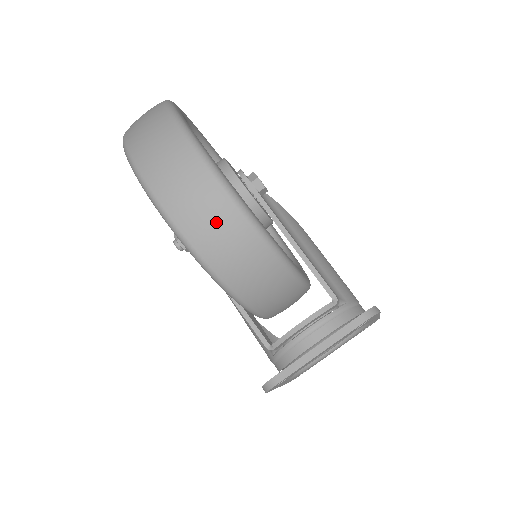
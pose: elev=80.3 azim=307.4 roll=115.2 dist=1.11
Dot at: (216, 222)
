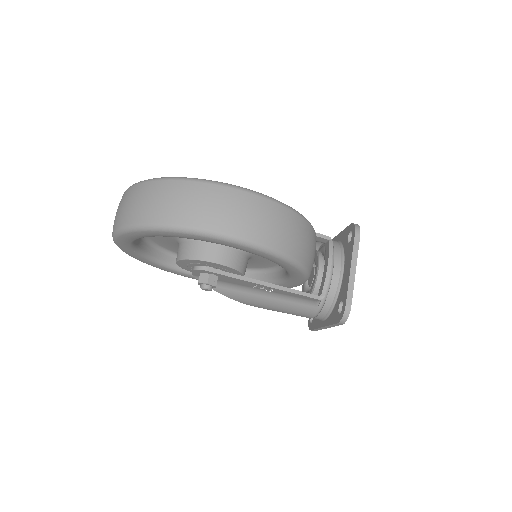
Dot at: (277, 222)
